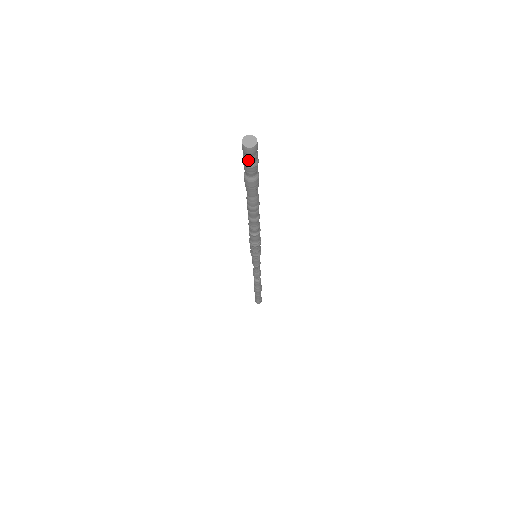
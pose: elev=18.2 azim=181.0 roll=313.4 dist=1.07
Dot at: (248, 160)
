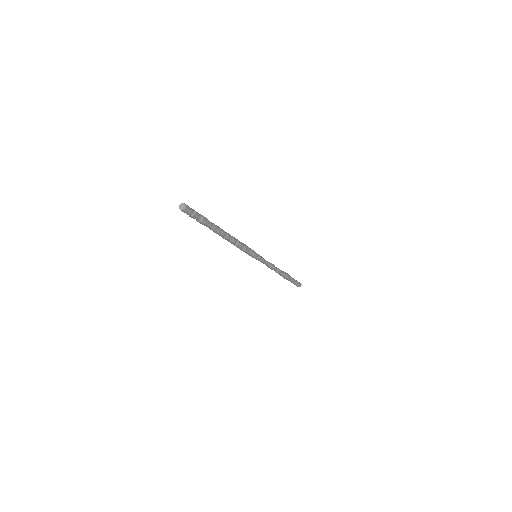
Dot at: (188, 214)
